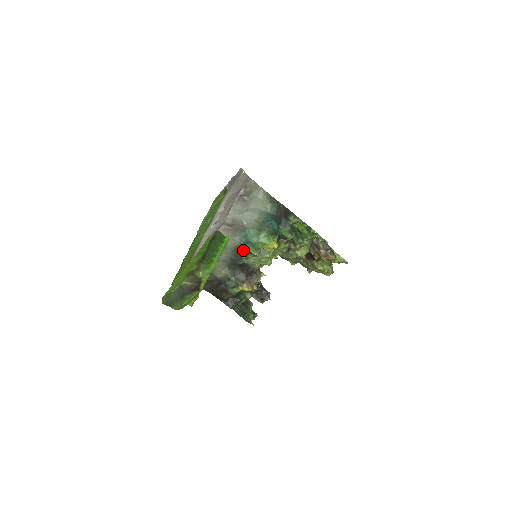
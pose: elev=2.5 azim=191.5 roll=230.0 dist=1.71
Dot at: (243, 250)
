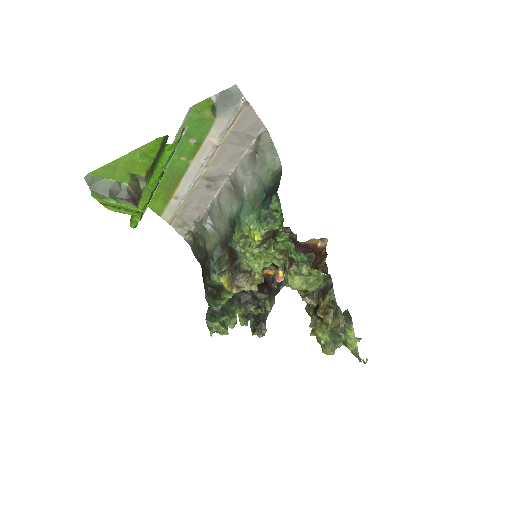
Dot at: (233, 225)
